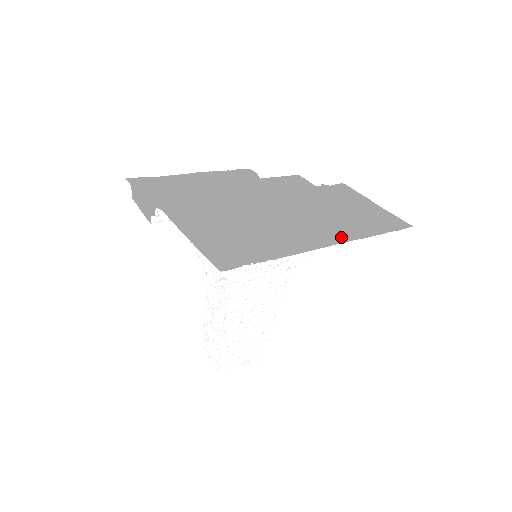
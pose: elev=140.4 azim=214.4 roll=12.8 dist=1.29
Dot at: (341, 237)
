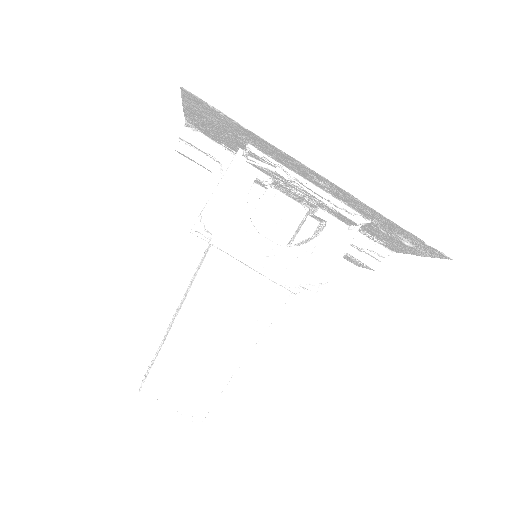
Dot at: (341, 191)
